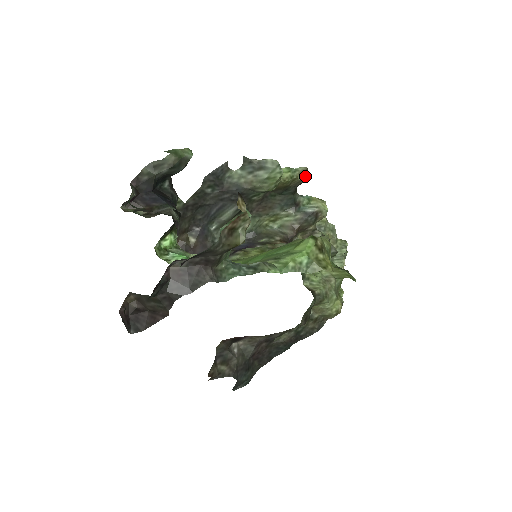
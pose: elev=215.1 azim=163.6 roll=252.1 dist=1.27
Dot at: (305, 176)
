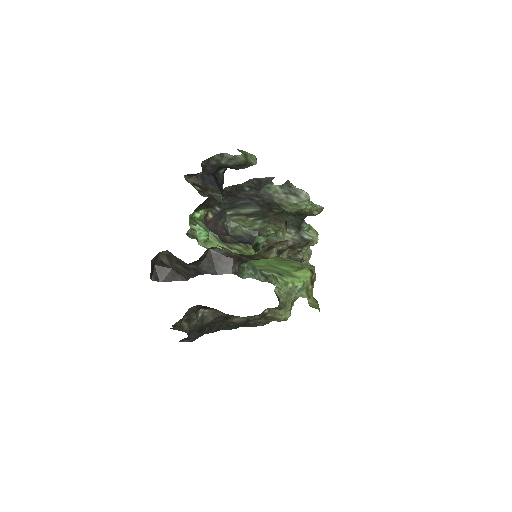
Dot at: (319, 213)
